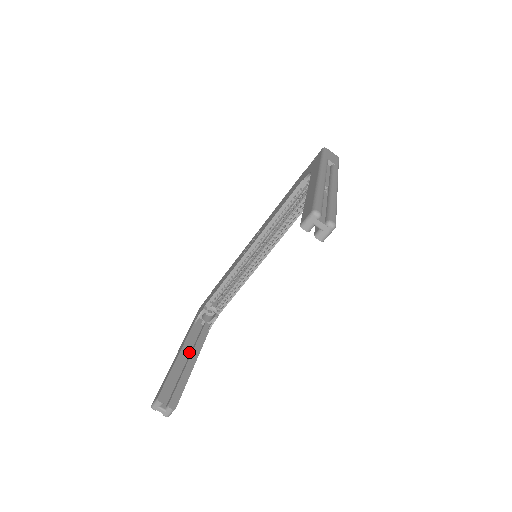
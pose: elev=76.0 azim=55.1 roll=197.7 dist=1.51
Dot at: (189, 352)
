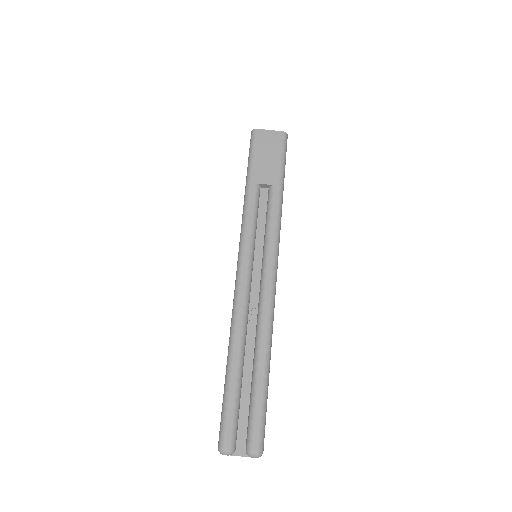
Dot at: occluded
